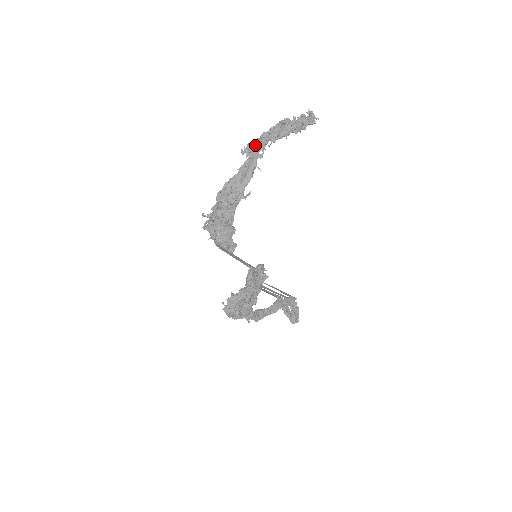
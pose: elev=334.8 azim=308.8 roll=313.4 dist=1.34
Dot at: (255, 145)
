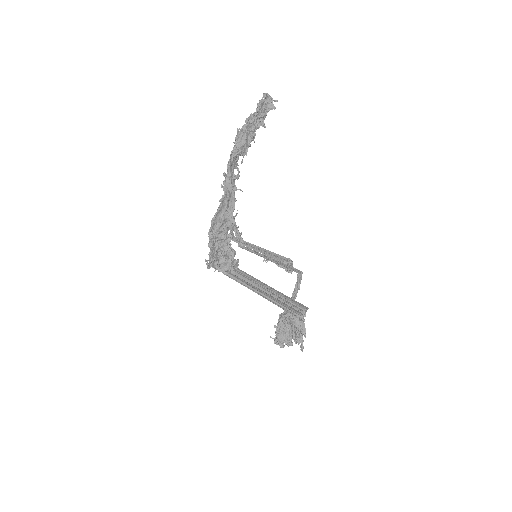
Dot at: (229, 170)
